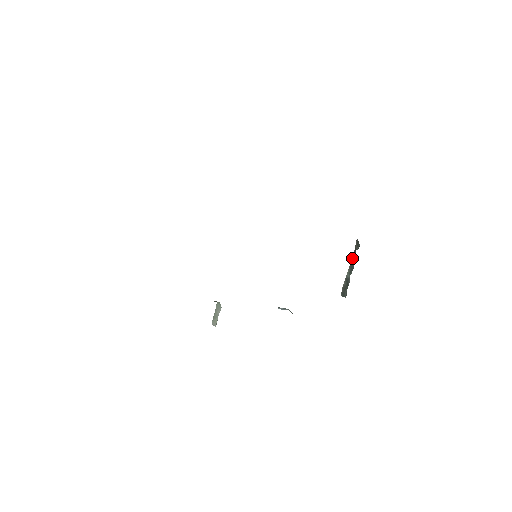
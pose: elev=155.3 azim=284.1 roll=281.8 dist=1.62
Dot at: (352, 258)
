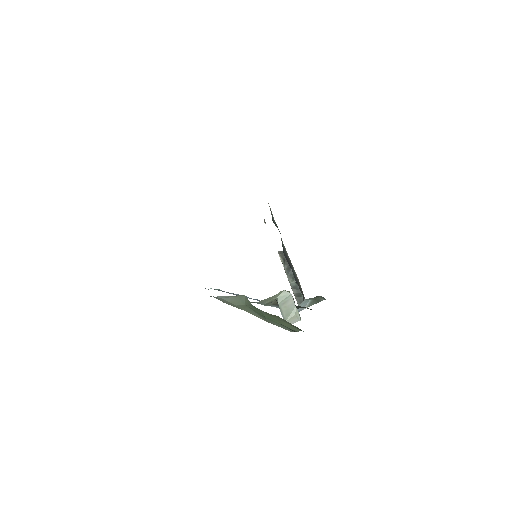
Dot at: (286, 268)
